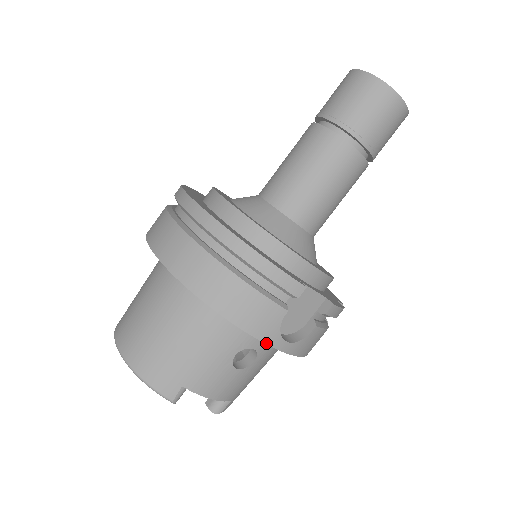
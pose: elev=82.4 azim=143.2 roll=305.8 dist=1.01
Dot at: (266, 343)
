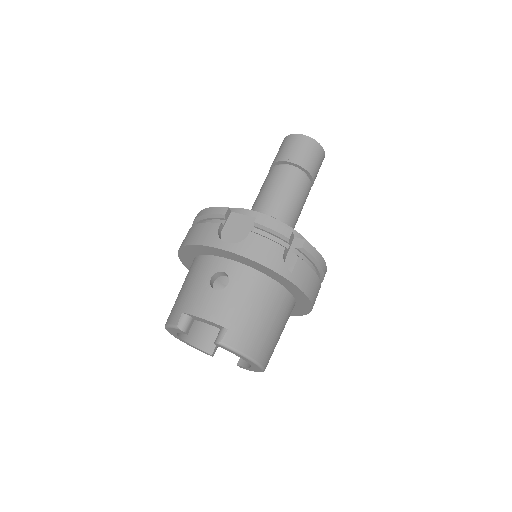
Dot at: (211, 246)
